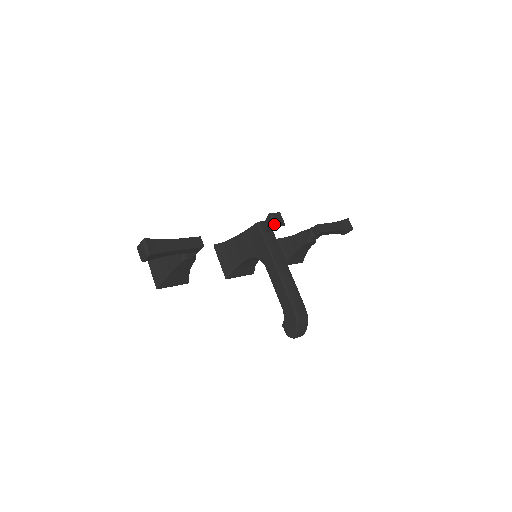
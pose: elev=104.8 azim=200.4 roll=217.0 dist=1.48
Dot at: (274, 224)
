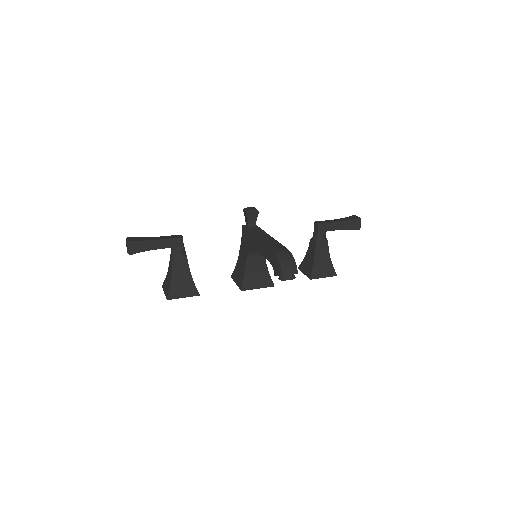
Dot at: (246, 212)
